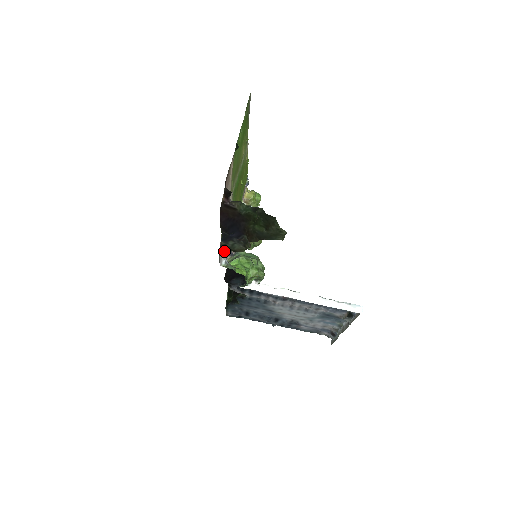
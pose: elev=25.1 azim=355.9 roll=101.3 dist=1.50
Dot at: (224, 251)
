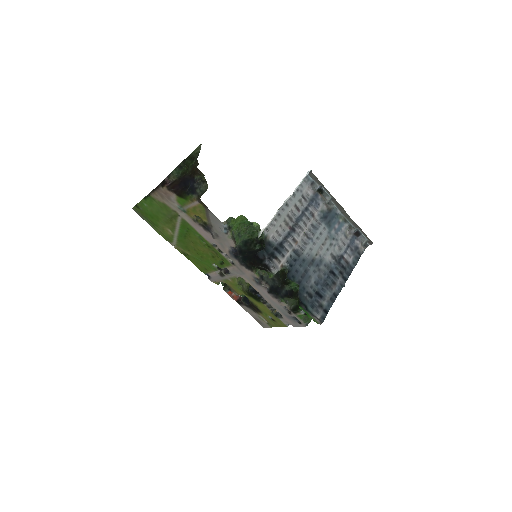
Dot at: (223, 238)
